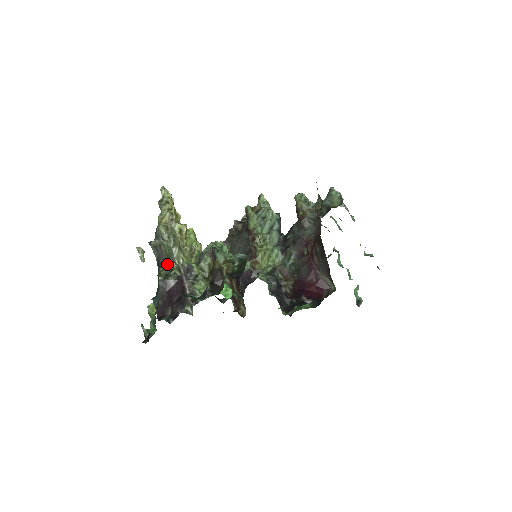
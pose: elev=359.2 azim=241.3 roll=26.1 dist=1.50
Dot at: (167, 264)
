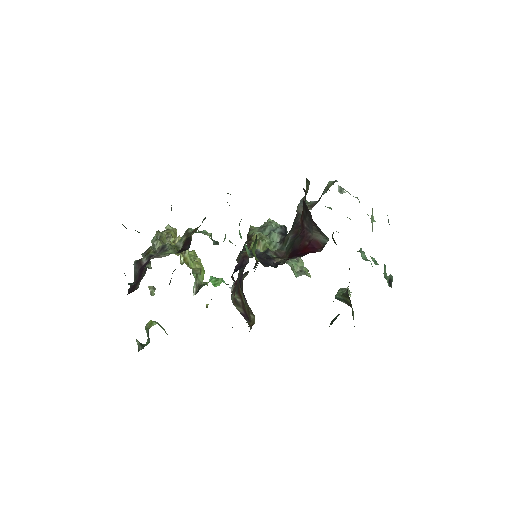
Dot at: (146, 253)
